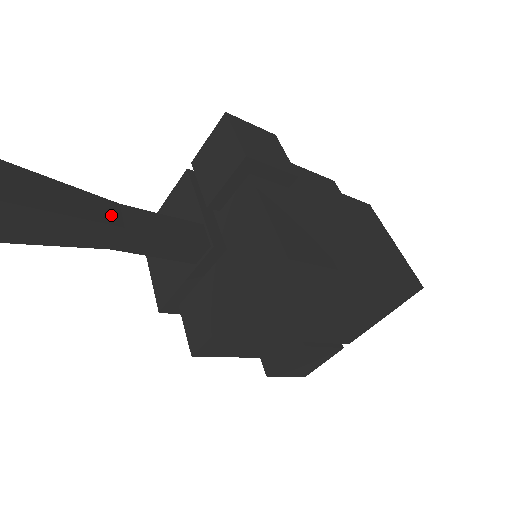
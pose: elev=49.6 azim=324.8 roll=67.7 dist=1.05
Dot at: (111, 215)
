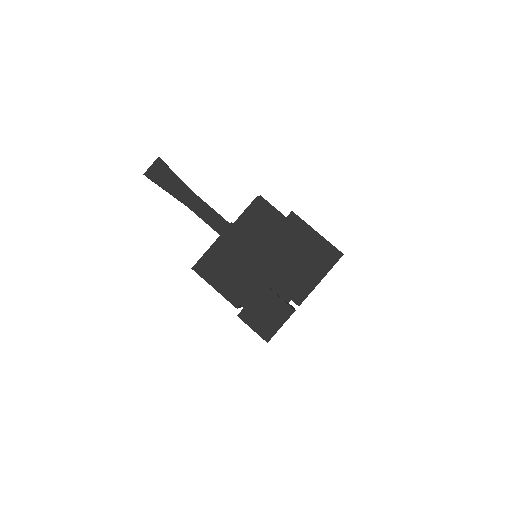
Dot at: occluded
